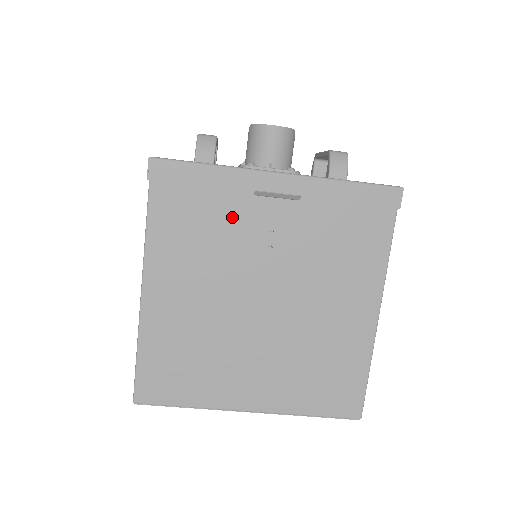
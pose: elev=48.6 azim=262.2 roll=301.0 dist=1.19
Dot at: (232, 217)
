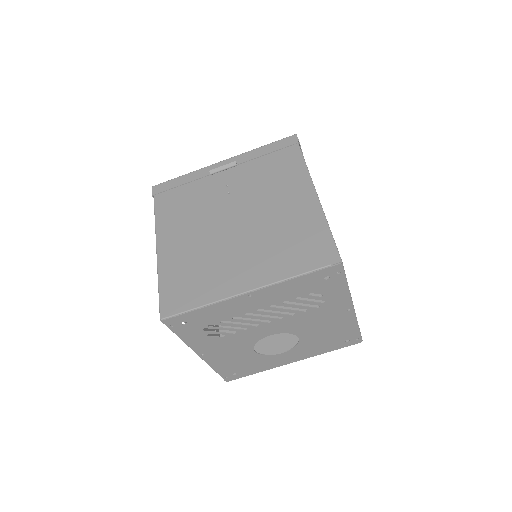
Dot at: (202, 190)
